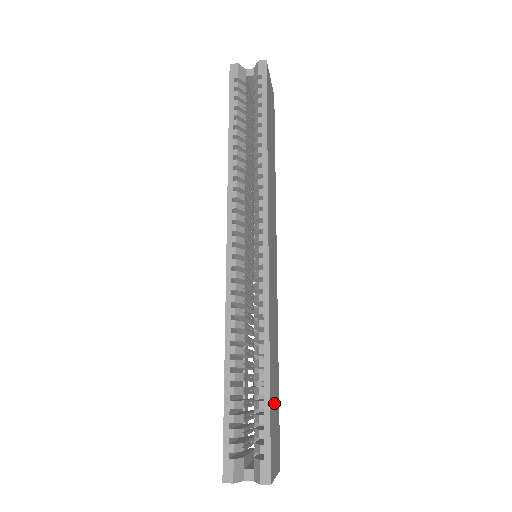
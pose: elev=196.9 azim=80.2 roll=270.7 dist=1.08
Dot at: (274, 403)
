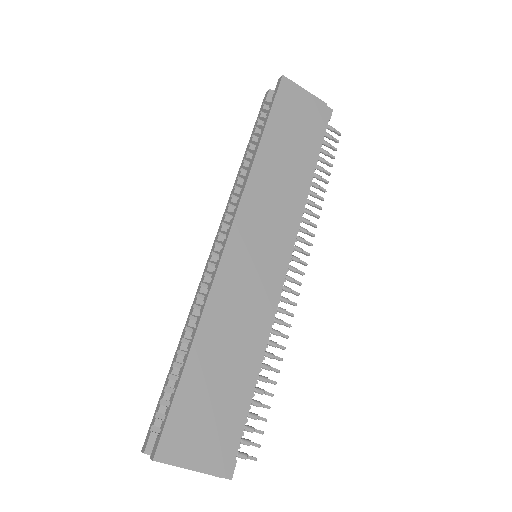
Dot at: (207, 393)
